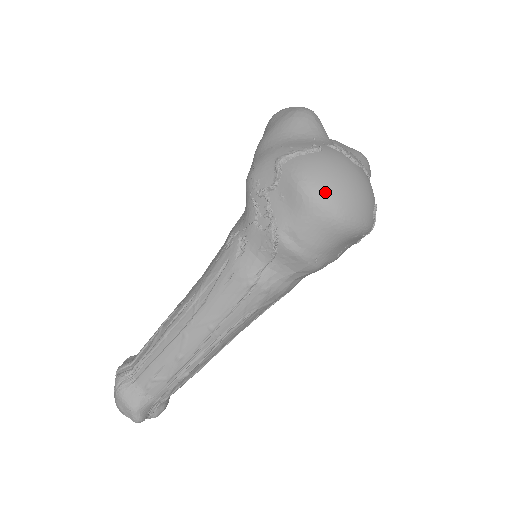
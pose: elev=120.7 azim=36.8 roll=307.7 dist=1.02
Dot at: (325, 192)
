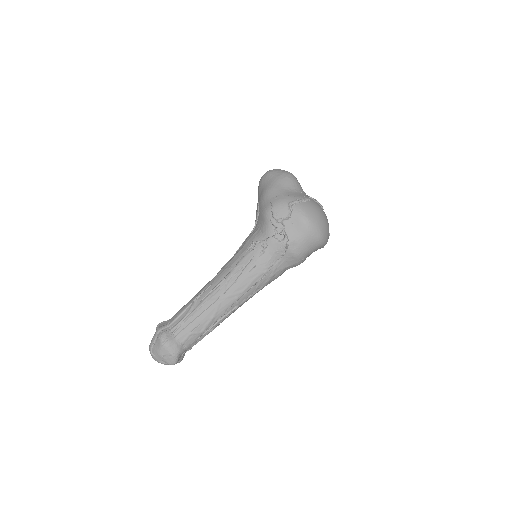
Dot at: (316, 224)
